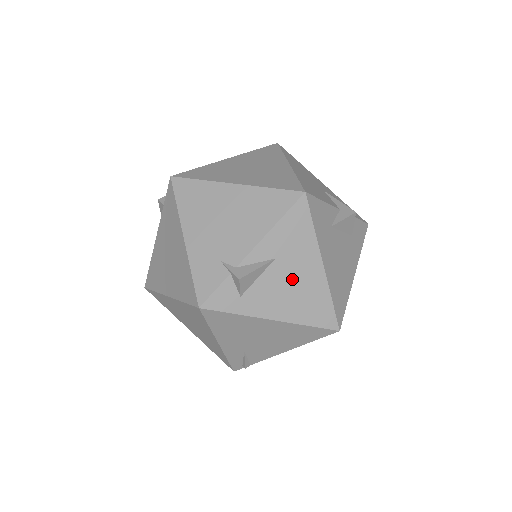
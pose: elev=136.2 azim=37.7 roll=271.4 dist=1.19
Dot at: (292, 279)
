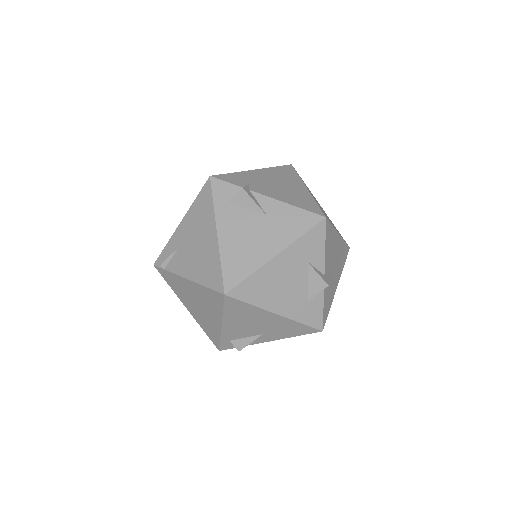
Dot at: (256, 235)
